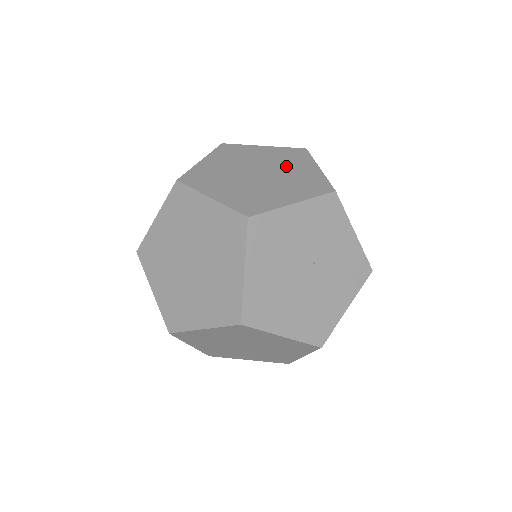
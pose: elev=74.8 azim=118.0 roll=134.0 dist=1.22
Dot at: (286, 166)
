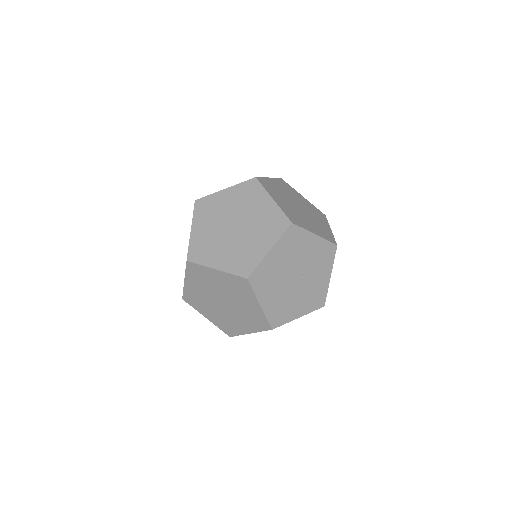
Dot at: (314, 215)
